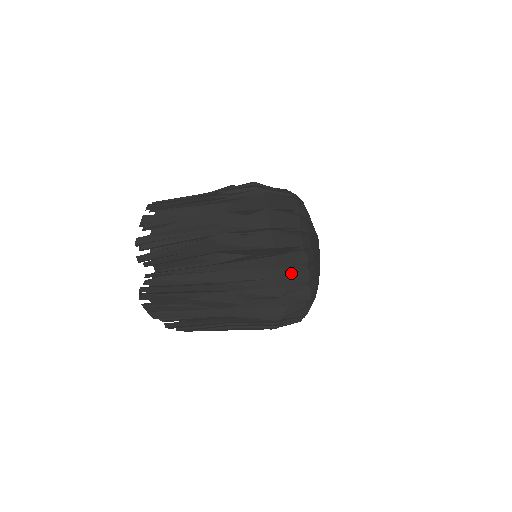
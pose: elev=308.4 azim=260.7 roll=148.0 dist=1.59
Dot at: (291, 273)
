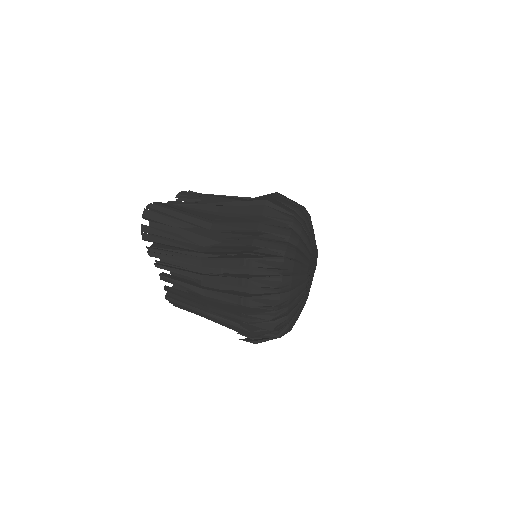
Dot at: (275, 225)
